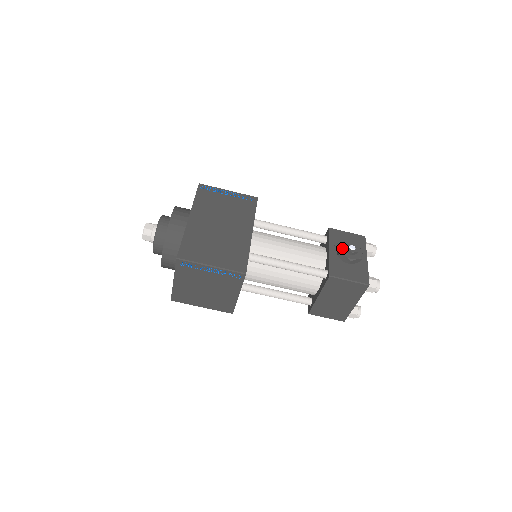
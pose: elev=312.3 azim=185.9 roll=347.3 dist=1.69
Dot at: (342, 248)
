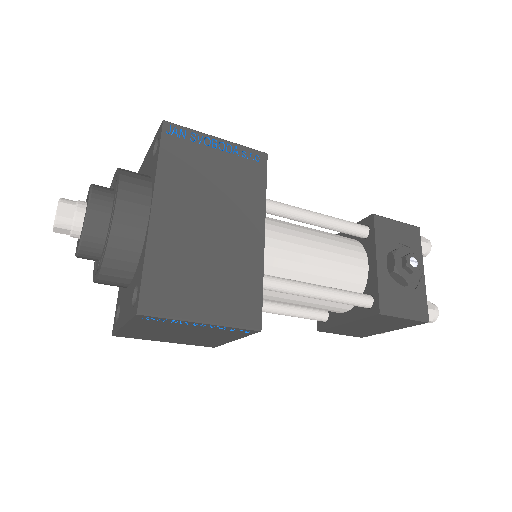
Dot at: (398, 261)
